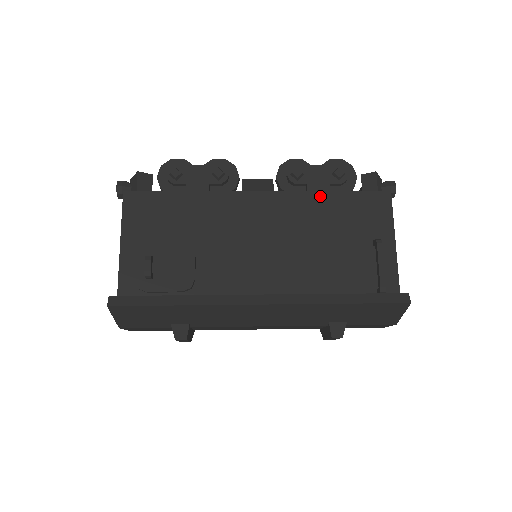
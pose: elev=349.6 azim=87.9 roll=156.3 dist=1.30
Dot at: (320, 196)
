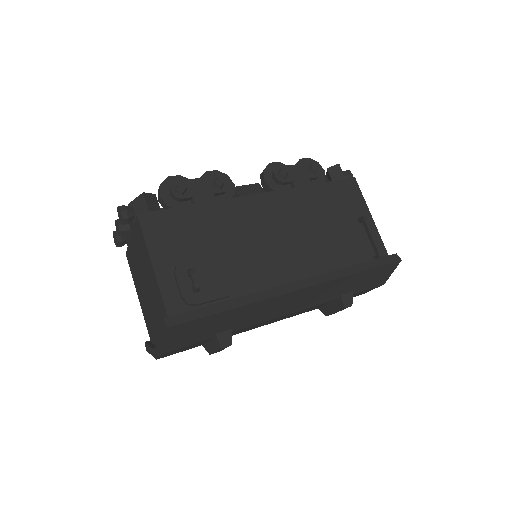
Dot at: (308, 190)
